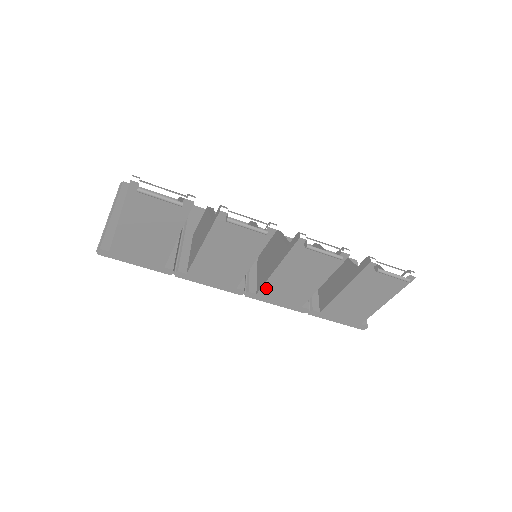
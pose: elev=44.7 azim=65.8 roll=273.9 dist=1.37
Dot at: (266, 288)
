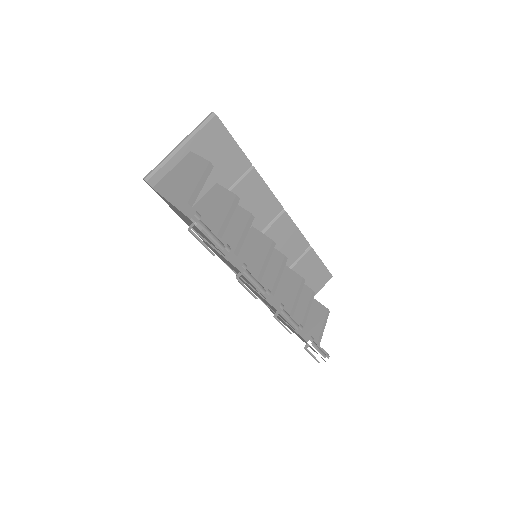
Dot at: occluded
